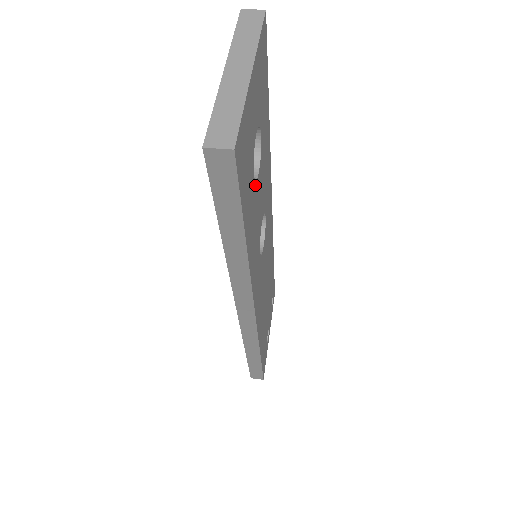
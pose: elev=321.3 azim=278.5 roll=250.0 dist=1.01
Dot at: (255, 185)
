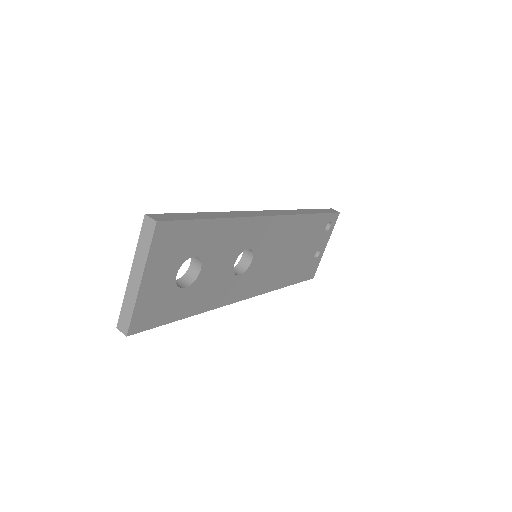
Dot at: (194, 284)
